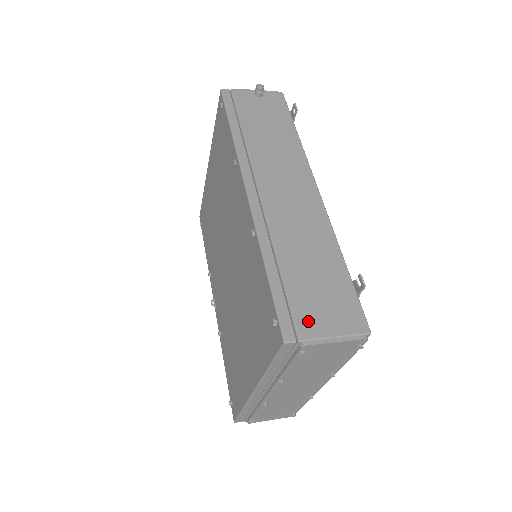
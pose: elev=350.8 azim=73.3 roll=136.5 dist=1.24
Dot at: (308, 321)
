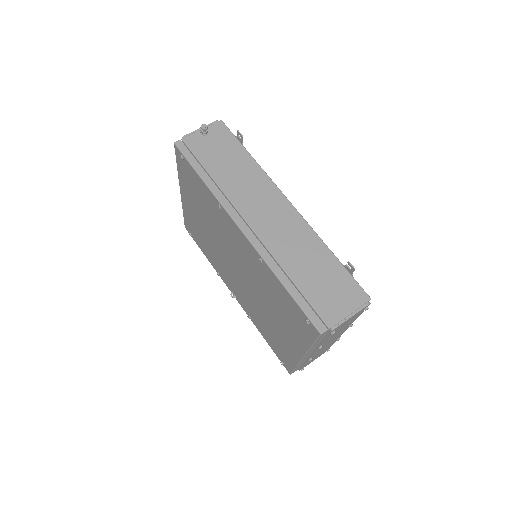
Dot at: (329, 311)
